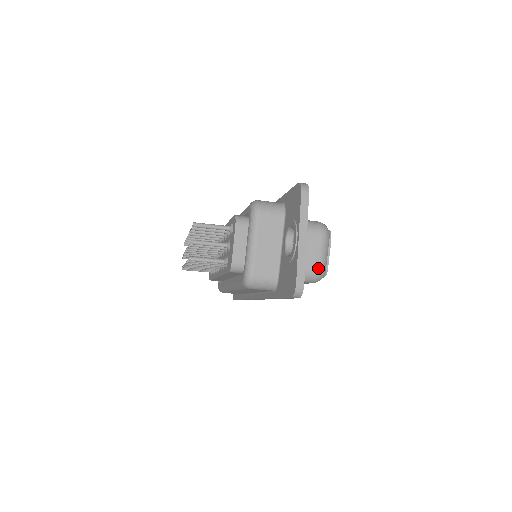
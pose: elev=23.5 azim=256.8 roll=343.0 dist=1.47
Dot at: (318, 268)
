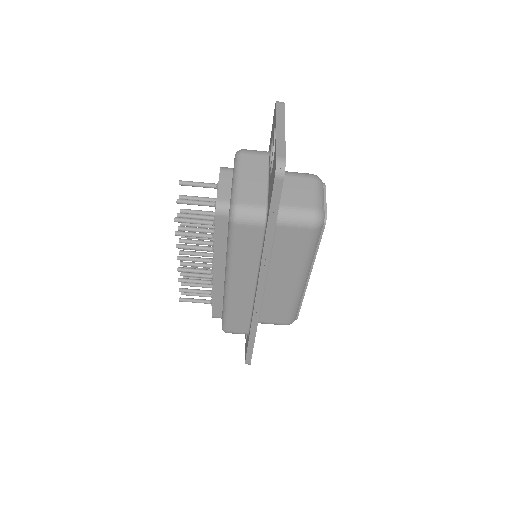
Dot at: (314, 206)
